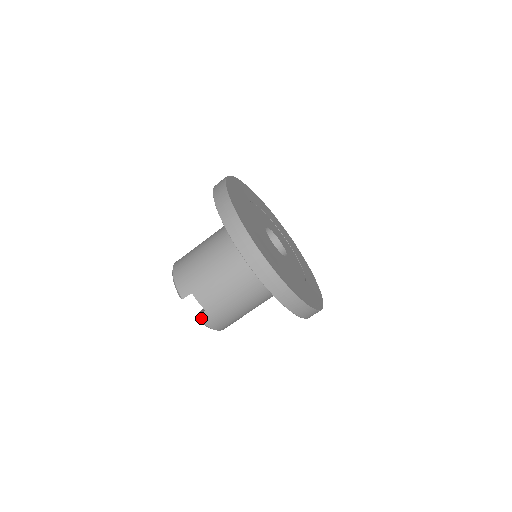
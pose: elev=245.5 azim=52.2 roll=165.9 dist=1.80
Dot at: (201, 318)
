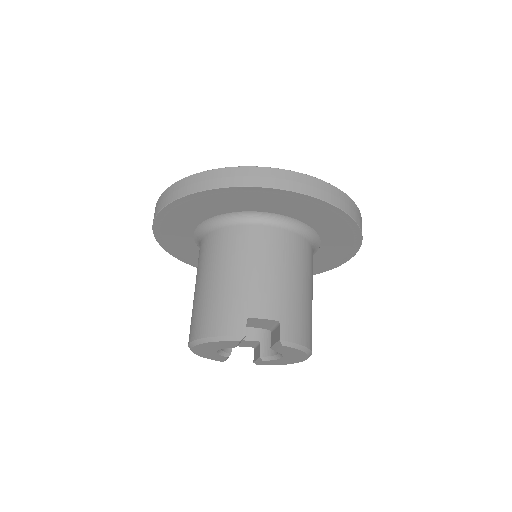
Dot at: (285, 337)
